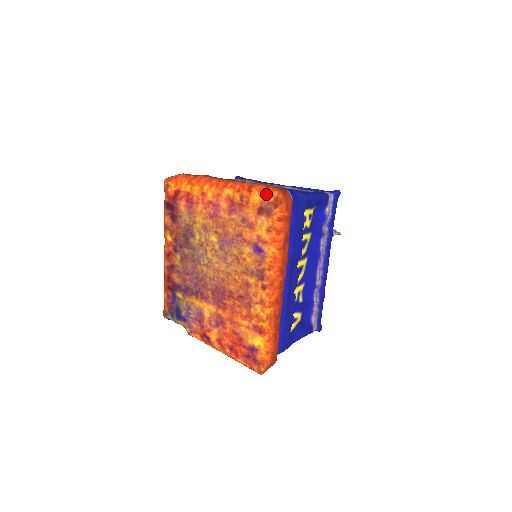
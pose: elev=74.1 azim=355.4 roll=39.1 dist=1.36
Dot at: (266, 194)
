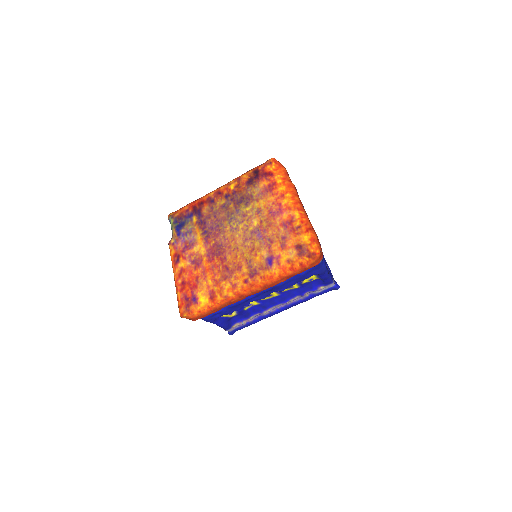
Dot at: (313, 244)
